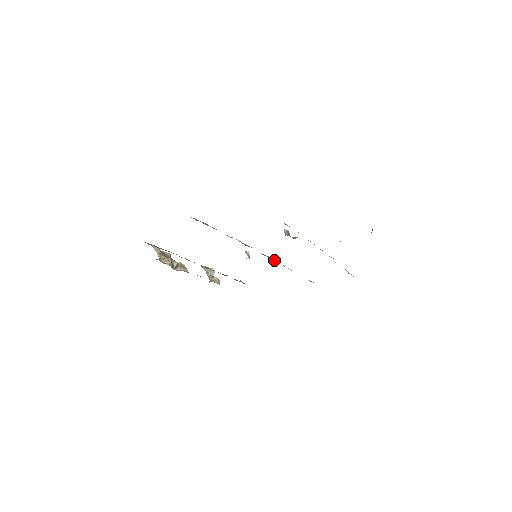
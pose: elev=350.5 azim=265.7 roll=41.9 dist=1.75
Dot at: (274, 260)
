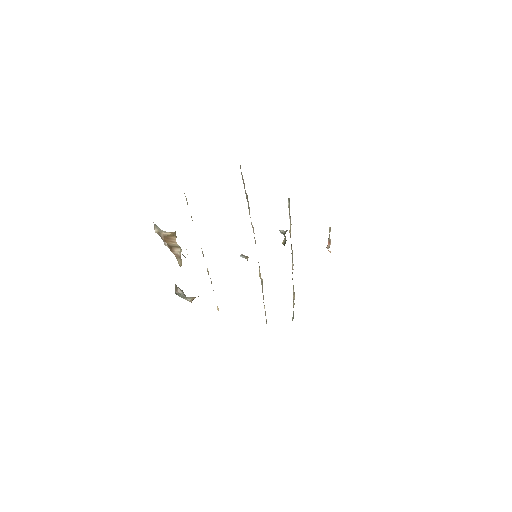
Dot at: occluded
